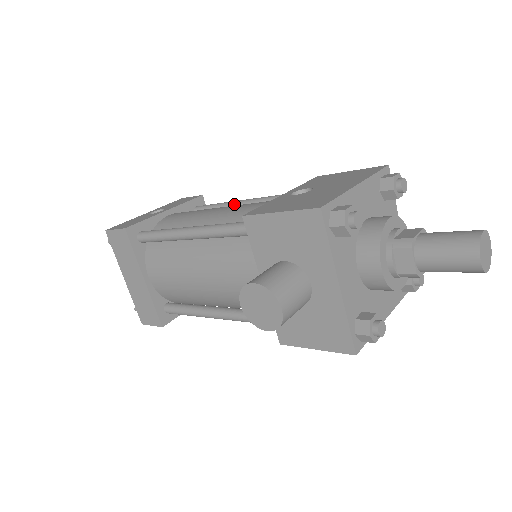
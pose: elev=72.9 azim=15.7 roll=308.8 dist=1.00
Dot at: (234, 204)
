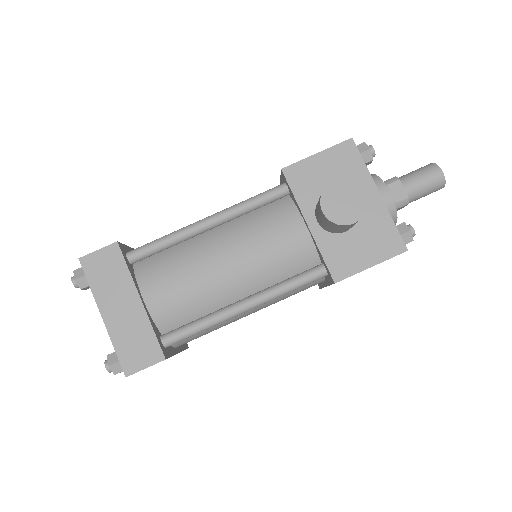
Dot at: occluded
